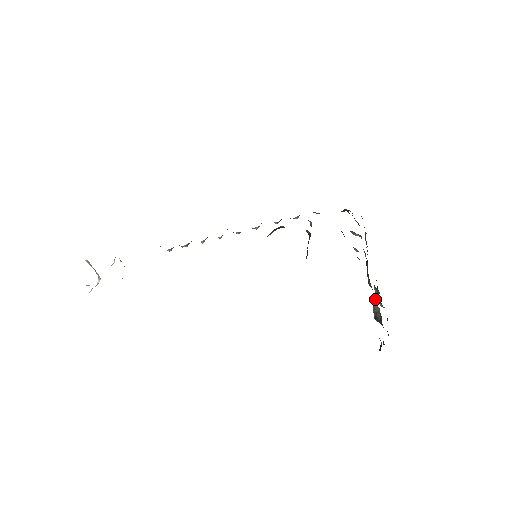
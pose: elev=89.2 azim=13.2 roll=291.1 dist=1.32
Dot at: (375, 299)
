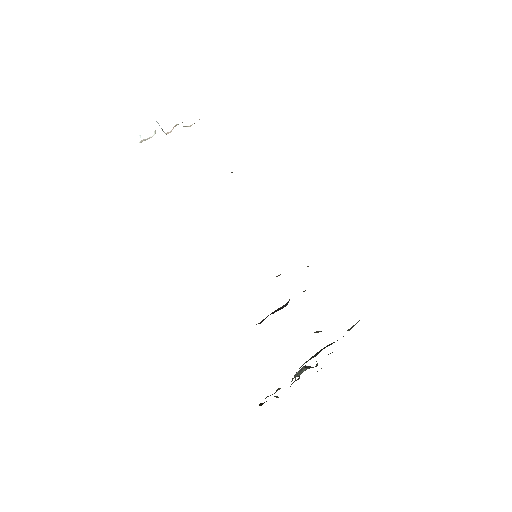
Dot at: (301, 373)
